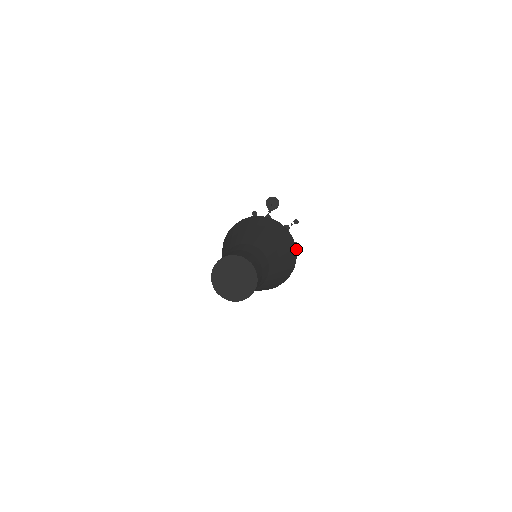
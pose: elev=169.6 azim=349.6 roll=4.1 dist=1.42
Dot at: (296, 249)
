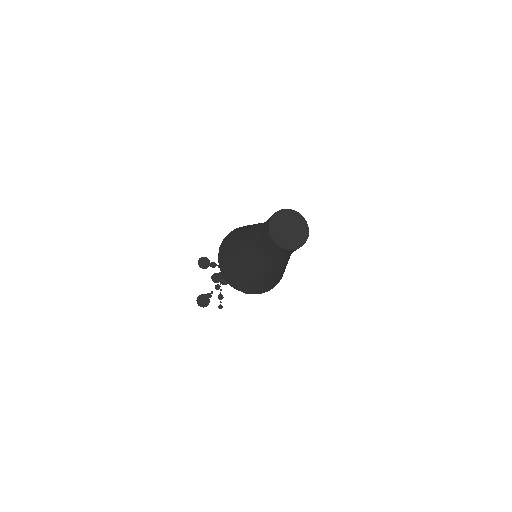
Dot at: occluded
